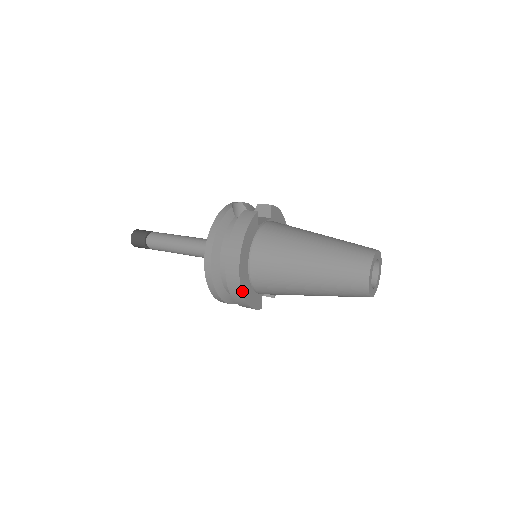
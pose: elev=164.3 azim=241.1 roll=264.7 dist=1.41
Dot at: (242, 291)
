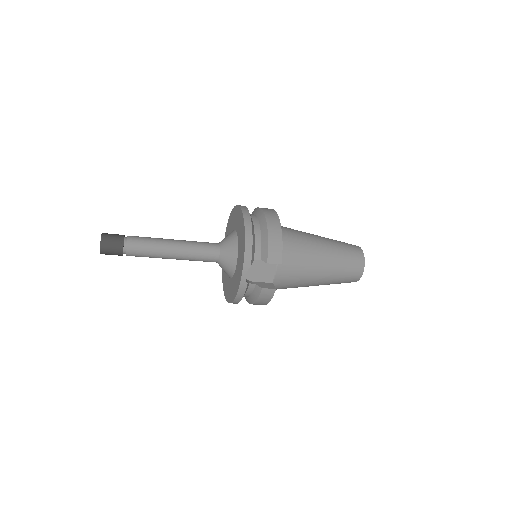
Dot at: (278, 219)
